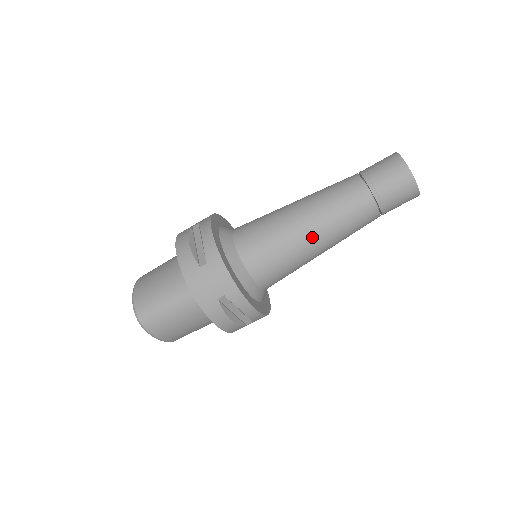
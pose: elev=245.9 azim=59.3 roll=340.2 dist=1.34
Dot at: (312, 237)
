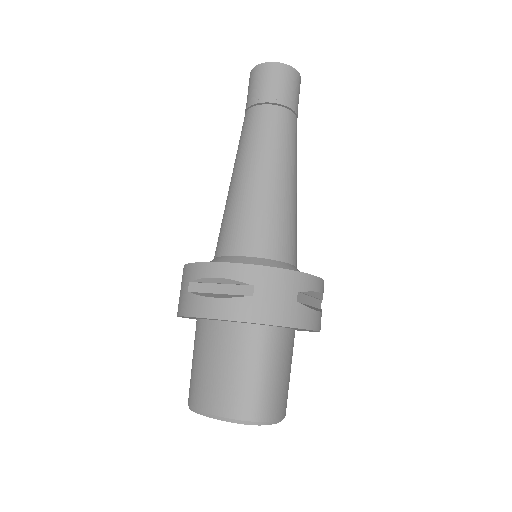
Dot at: (285, 180)
